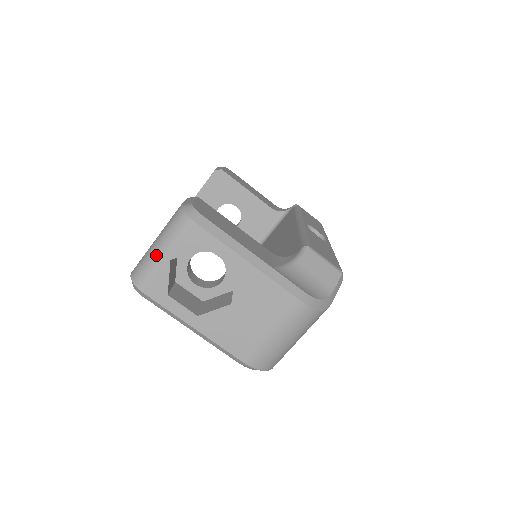
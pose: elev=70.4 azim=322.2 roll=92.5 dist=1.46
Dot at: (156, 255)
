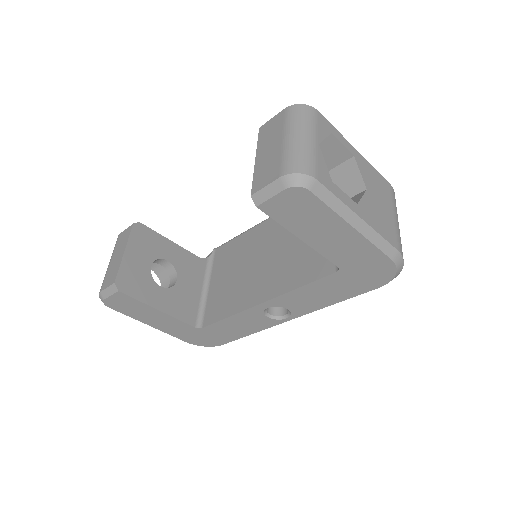
Dot at: (305, 141)
